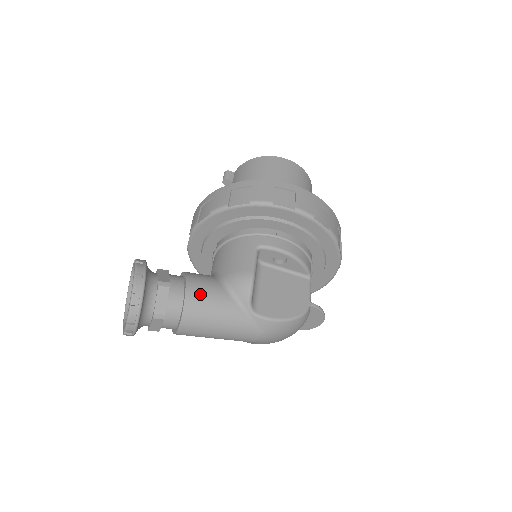
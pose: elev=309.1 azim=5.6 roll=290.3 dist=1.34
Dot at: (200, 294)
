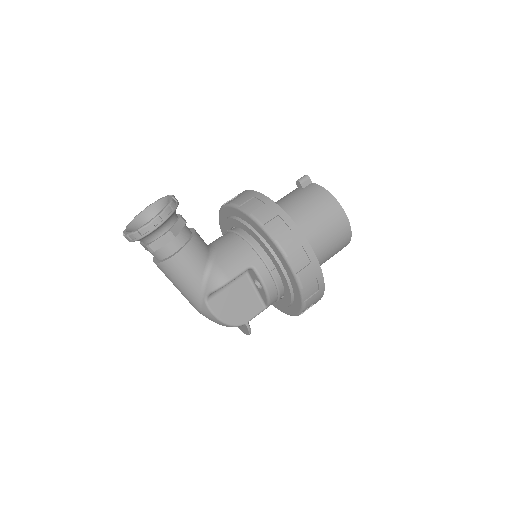
Dot at: (186, 261)
